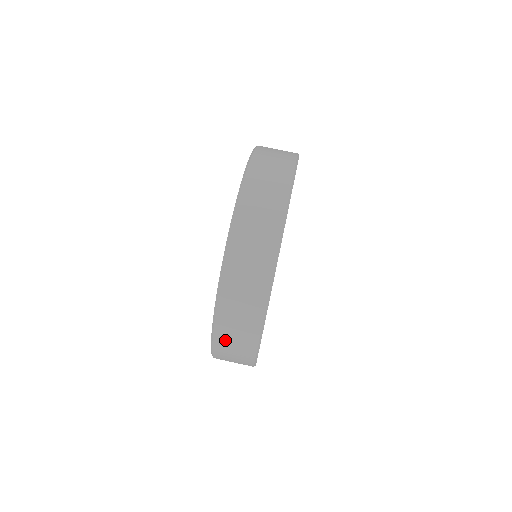
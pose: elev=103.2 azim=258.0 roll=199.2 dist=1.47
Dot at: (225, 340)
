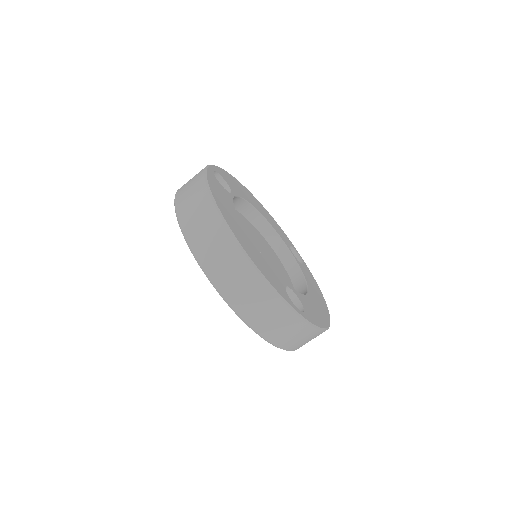
Dot at: occluded
